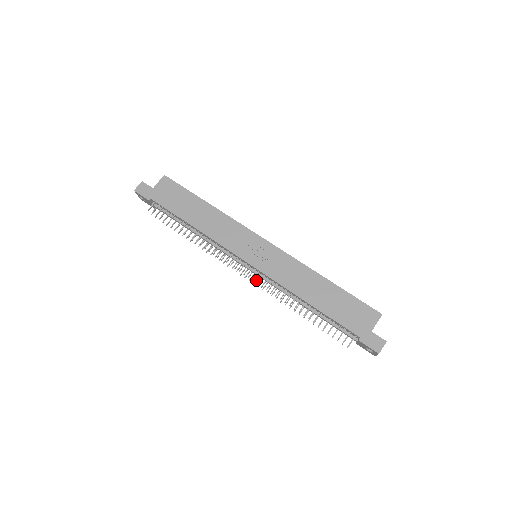
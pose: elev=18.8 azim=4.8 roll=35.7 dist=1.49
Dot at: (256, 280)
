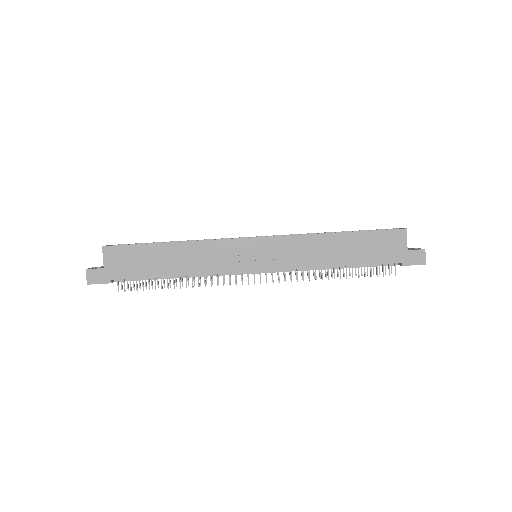
Dot at: occluded
